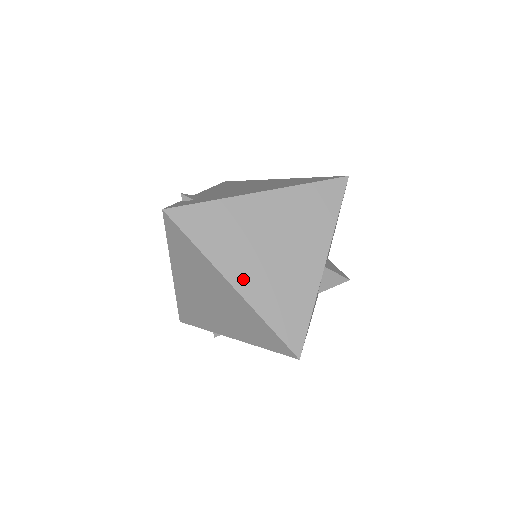
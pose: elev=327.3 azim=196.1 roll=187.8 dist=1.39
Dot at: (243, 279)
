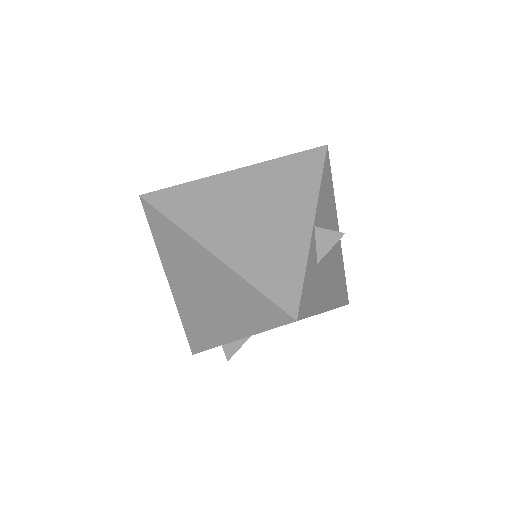
Dot at: (223, 245)
